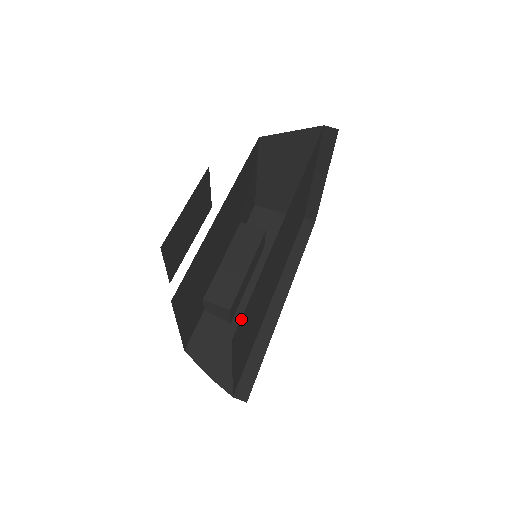
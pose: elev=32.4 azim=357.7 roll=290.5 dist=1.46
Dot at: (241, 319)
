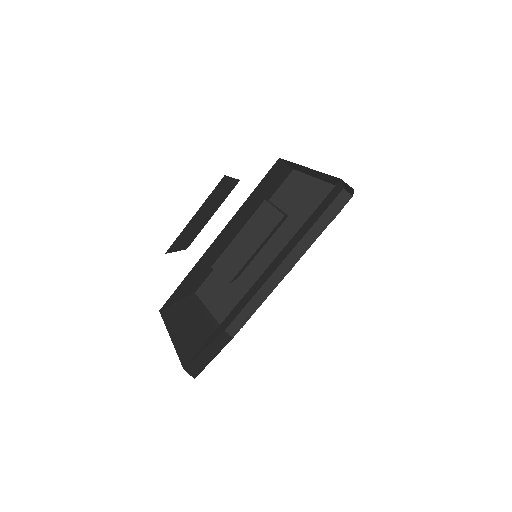
Dot at: occluded
